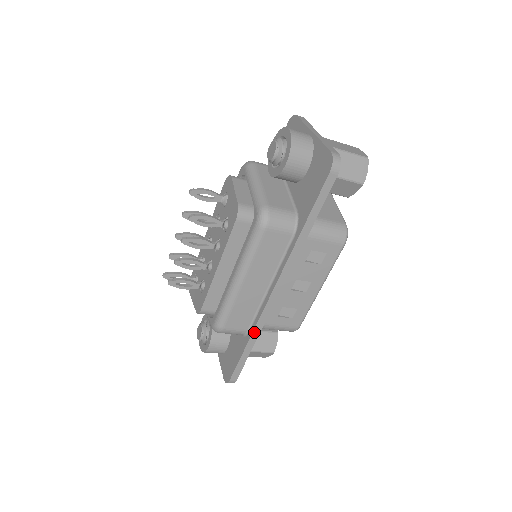
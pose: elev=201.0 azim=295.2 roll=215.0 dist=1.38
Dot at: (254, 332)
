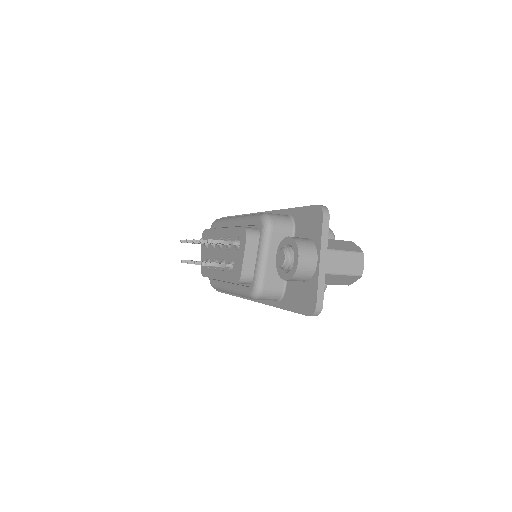
Dot at: (238, 296)
